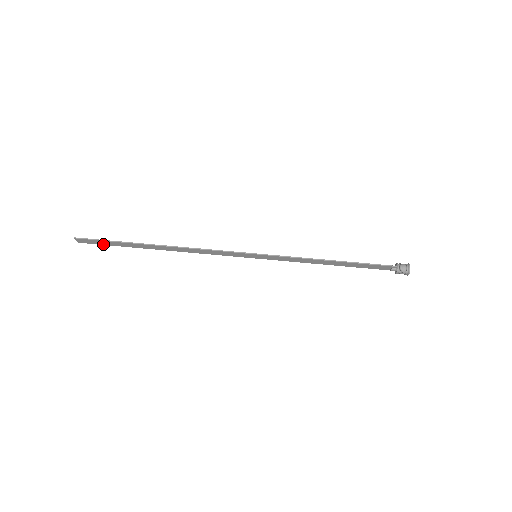
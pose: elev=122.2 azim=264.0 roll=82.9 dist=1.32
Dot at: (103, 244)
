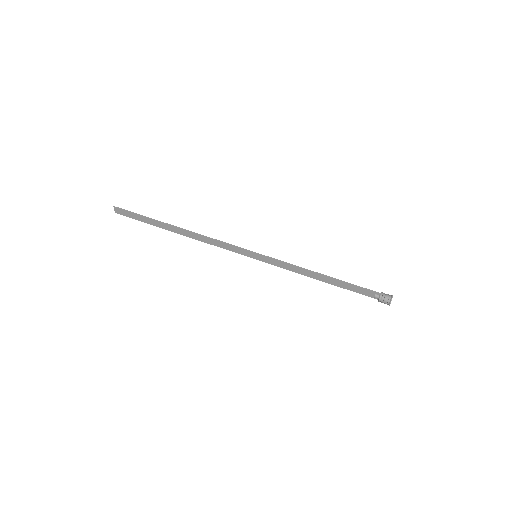
Dot at: (134, 218)
